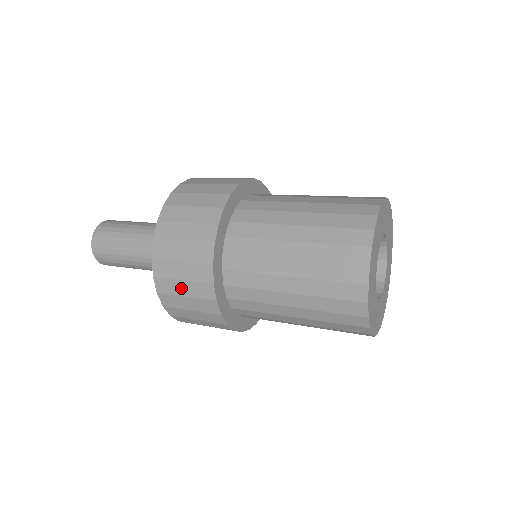
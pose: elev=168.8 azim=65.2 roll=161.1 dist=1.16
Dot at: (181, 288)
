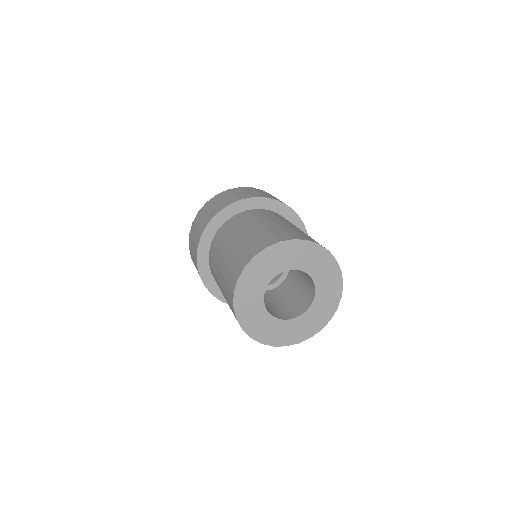
Dot at: occluded
